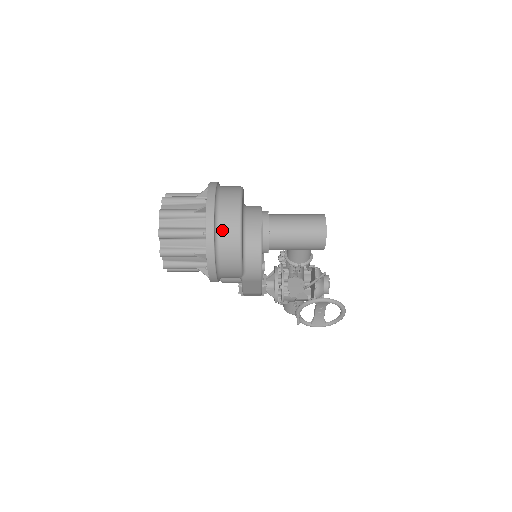
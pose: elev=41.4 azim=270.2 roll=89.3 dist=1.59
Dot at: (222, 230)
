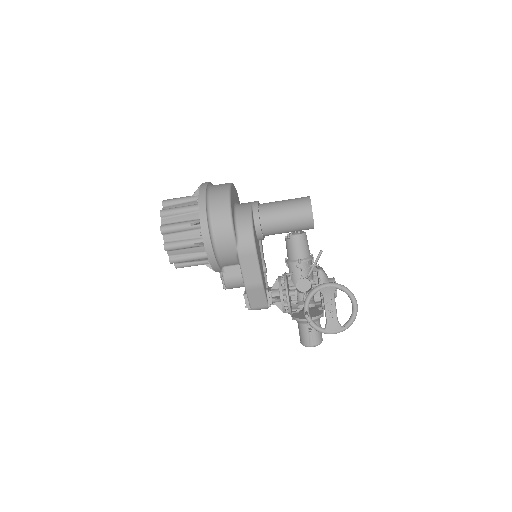
Dot at: (213, 197)
